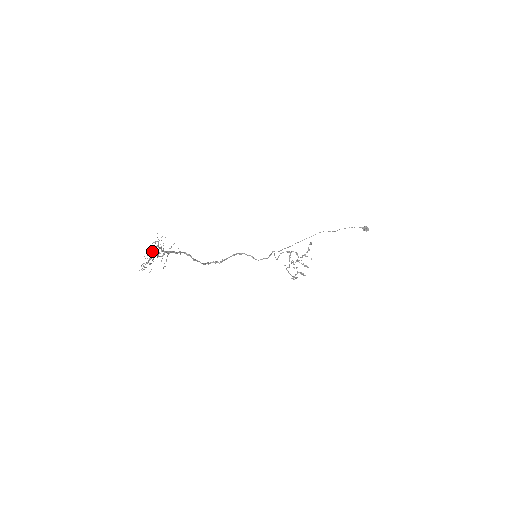
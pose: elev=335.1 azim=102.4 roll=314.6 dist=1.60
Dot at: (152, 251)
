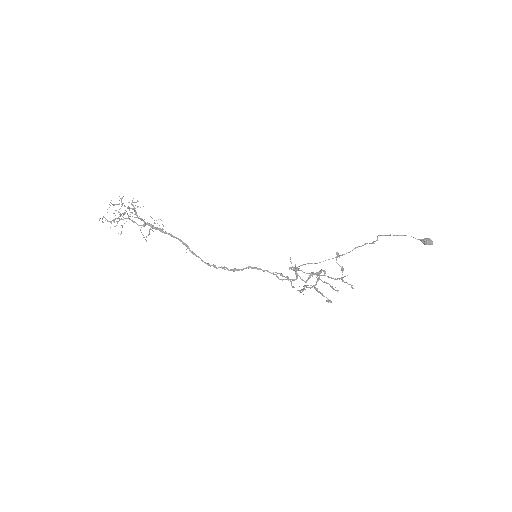
Dot at: occluded
